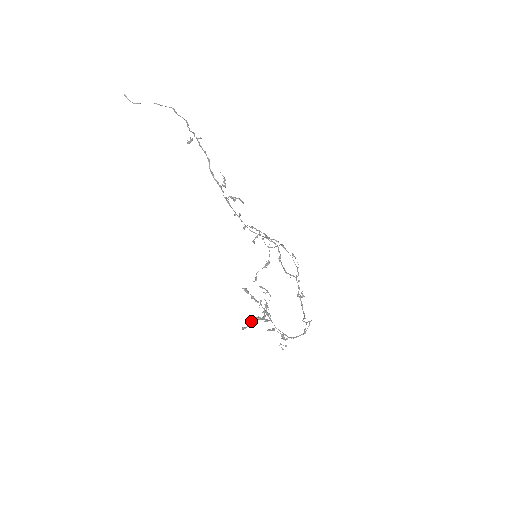
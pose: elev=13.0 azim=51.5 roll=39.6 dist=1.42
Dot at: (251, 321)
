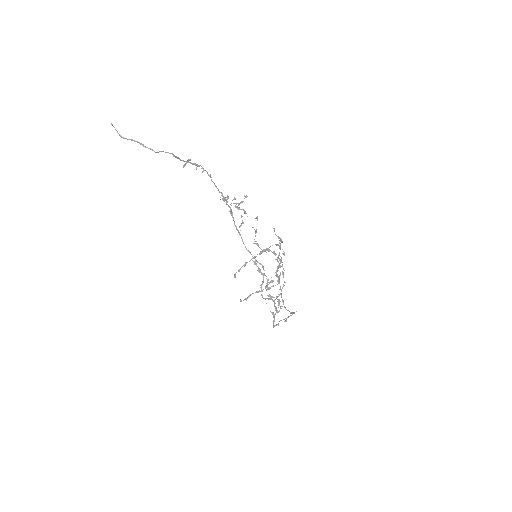
Dot at: (246, 299)
